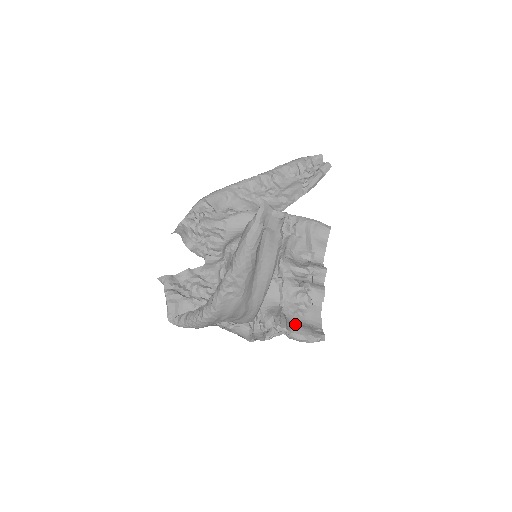
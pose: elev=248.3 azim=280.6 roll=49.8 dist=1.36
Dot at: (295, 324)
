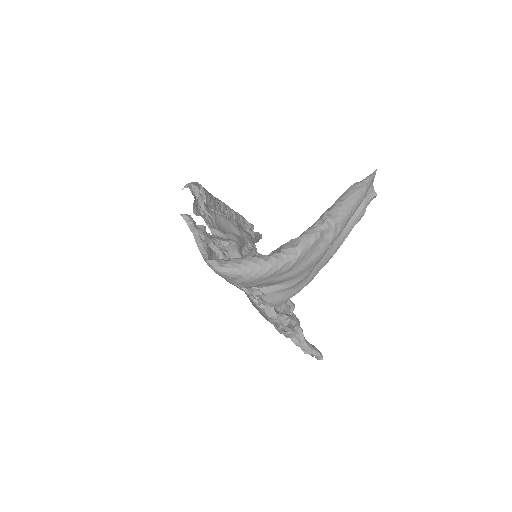
Dot at: occluded
